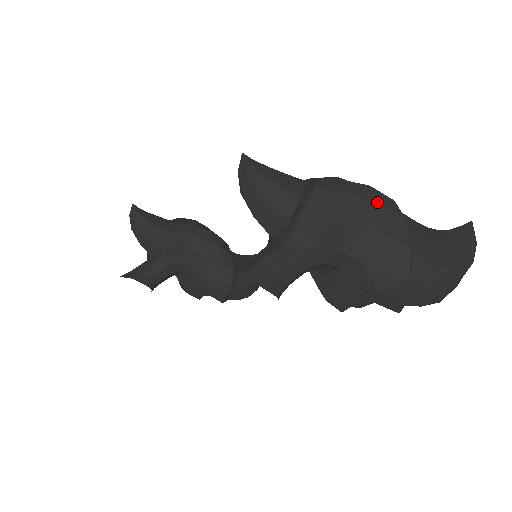
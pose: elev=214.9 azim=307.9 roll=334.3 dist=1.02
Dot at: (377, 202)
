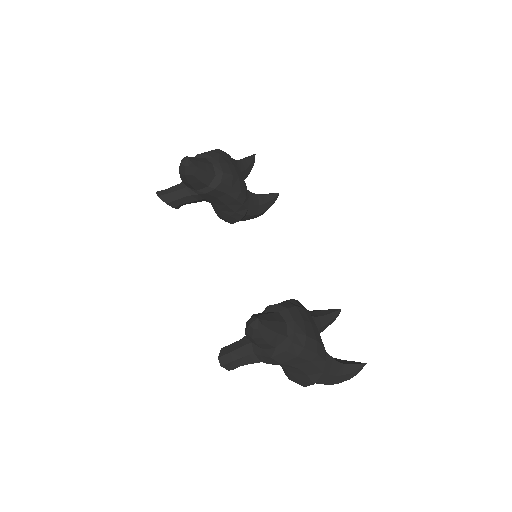
Dot at: (314, 363)
